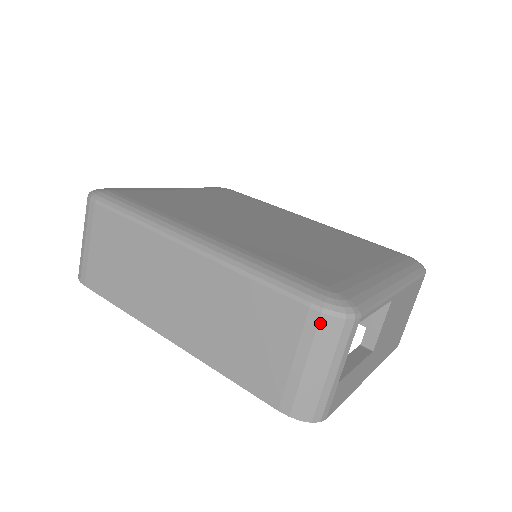
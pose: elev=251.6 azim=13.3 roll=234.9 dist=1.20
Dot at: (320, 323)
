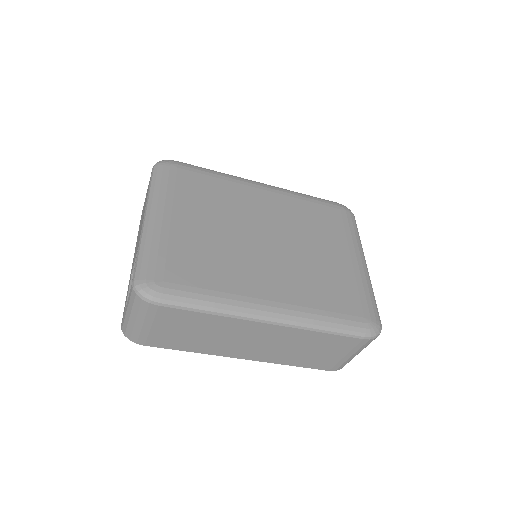
Dot at: (367, 342)
